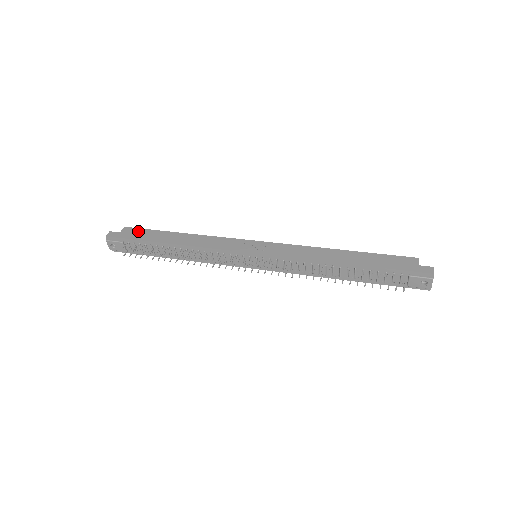
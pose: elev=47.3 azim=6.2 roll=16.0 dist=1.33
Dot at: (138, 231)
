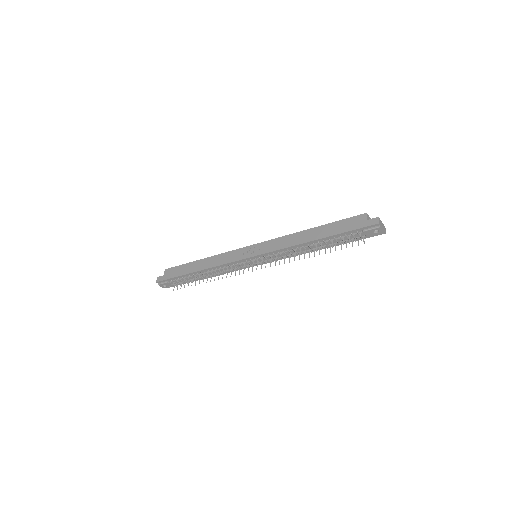
Dot at: (174, 269)
